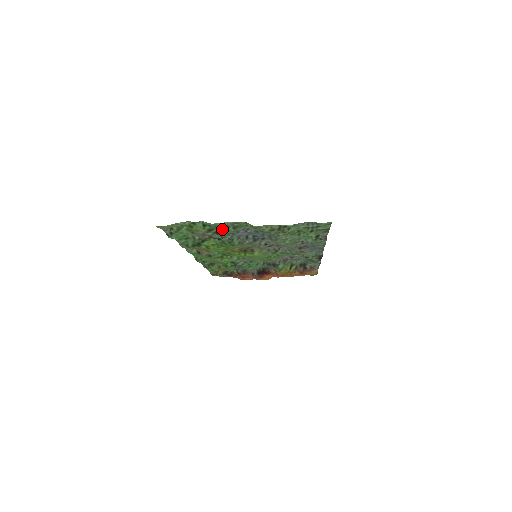
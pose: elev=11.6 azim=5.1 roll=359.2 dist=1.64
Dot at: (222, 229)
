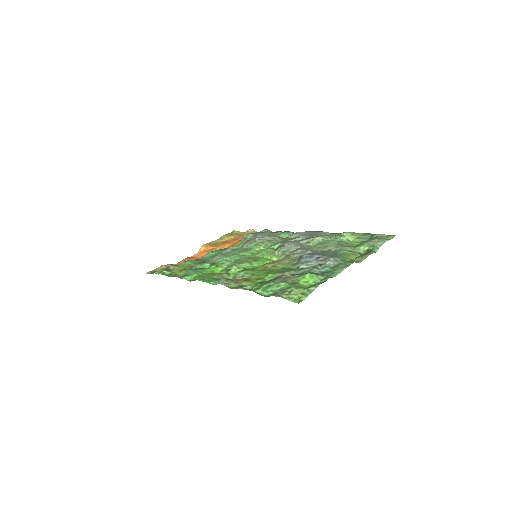
Dot at: (326, 273)
